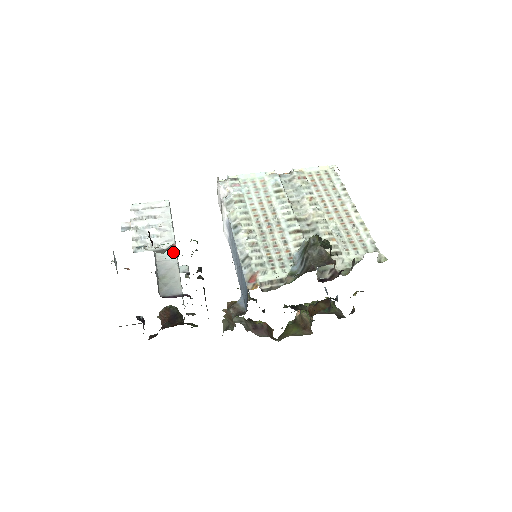
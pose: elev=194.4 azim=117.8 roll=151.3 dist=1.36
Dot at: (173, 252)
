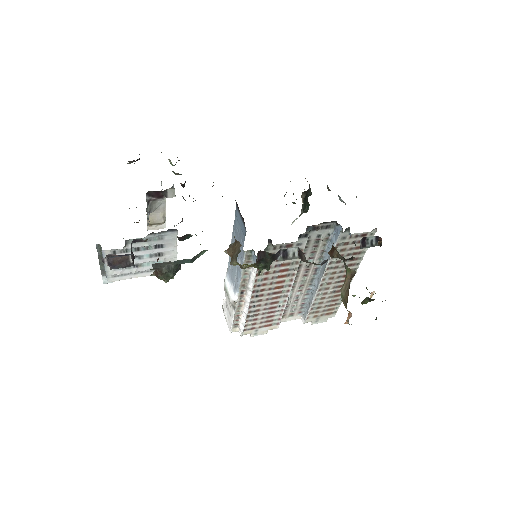
Dot at: occluded
